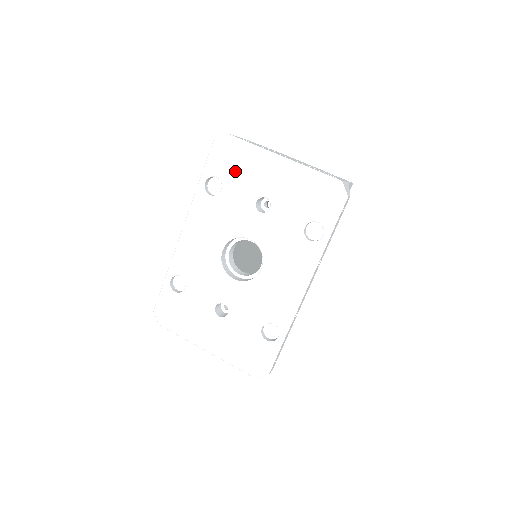
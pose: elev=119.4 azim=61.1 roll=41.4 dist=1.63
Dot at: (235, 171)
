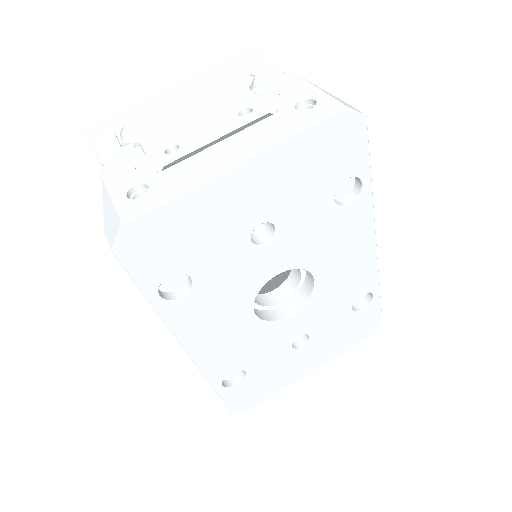
Dot at: (188, 245)
